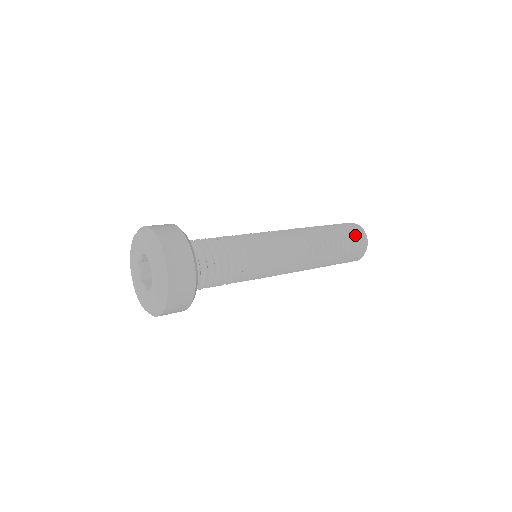
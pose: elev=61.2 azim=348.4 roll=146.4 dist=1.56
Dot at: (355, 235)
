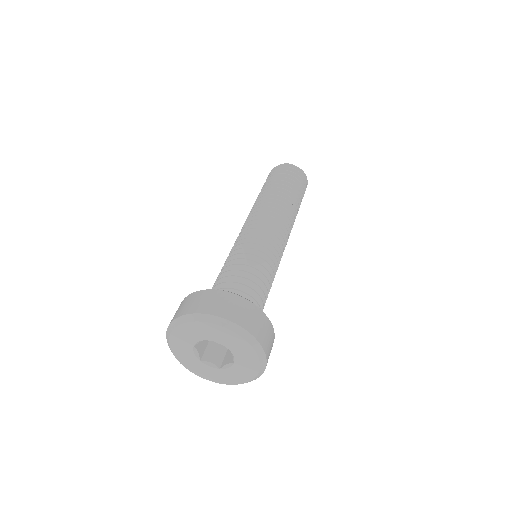
Dot at: (283, 170)
